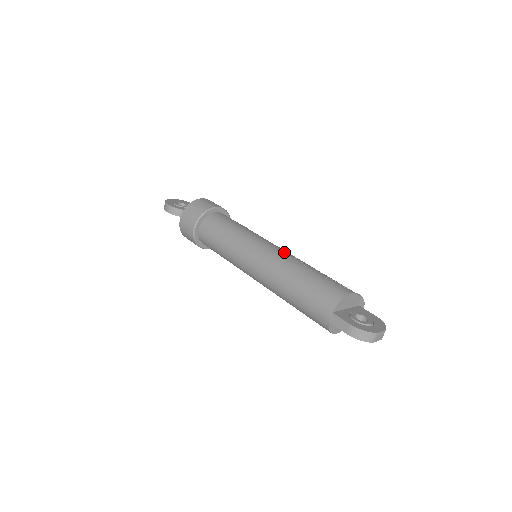
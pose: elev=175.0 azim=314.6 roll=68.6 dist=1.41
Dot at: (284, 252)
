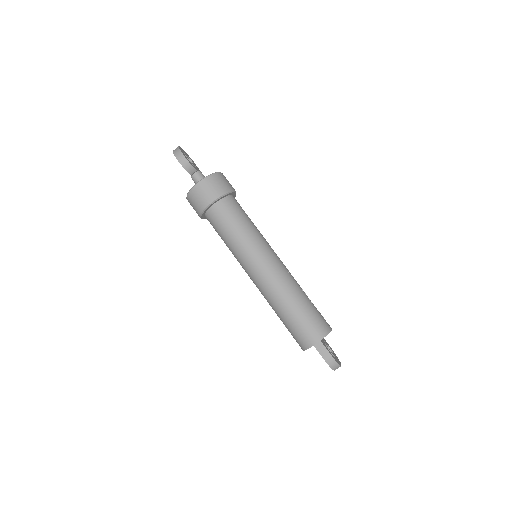
Dot at: occluded
